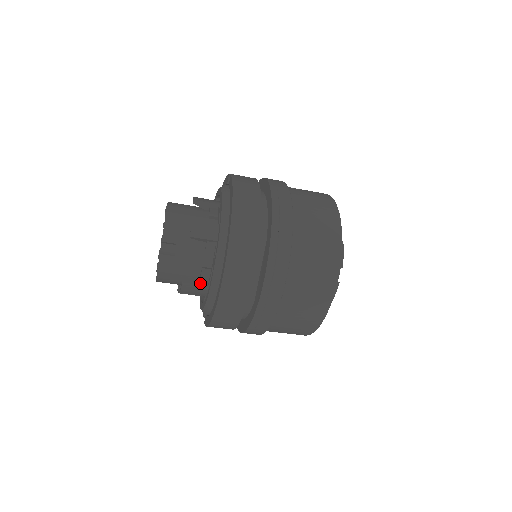
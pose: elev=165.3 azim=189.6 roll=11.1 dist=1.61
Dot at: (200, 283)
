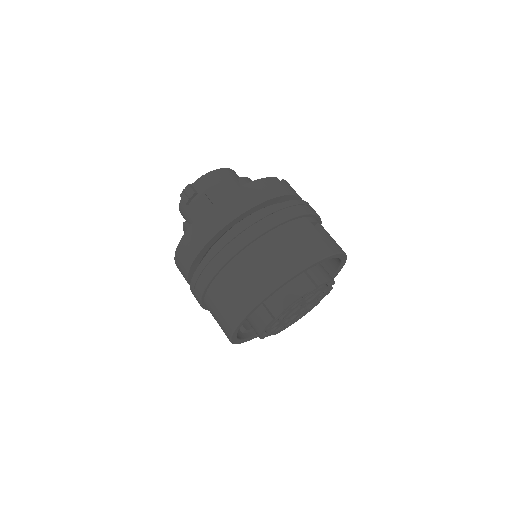
Dot at: occluded
